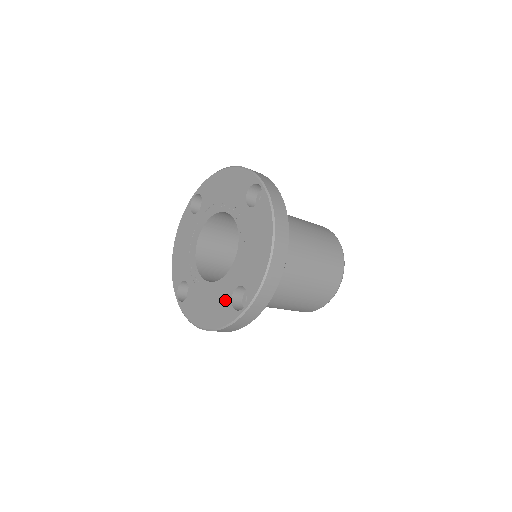
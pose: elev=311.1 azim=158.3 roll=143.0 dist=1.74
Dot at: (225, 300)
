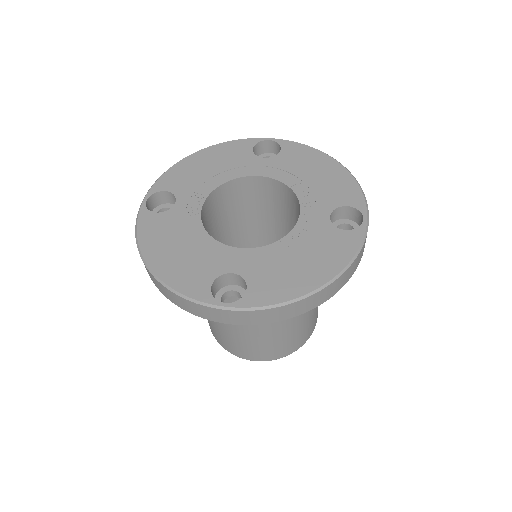
Dot at: (208, 269)
